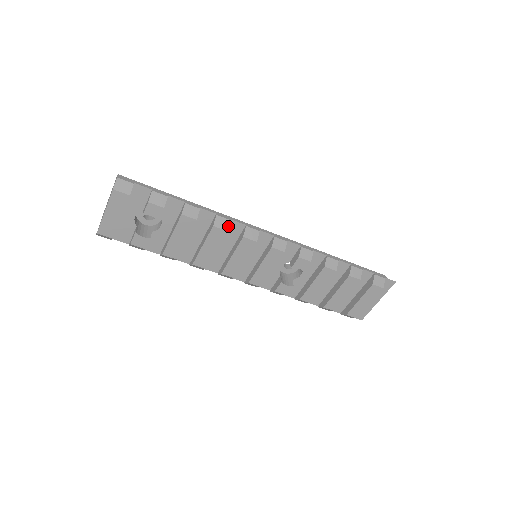
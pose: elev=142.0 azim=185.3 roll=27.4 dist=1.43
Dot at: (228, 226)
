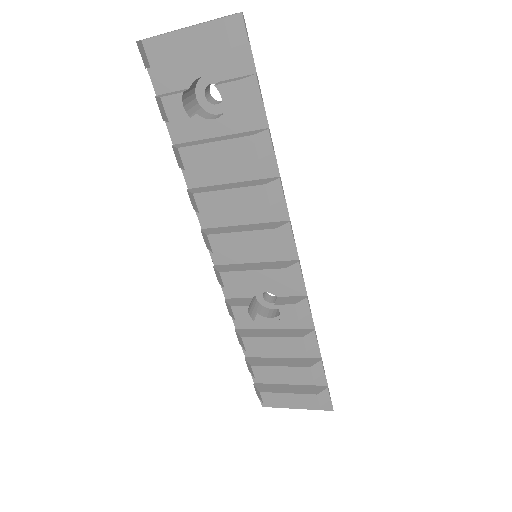
Dot at: (276, 202)
